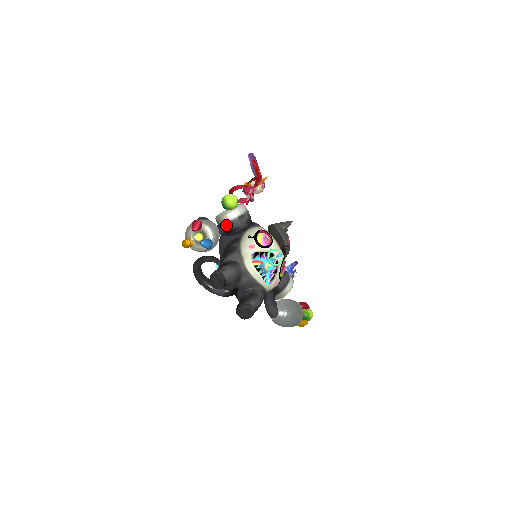
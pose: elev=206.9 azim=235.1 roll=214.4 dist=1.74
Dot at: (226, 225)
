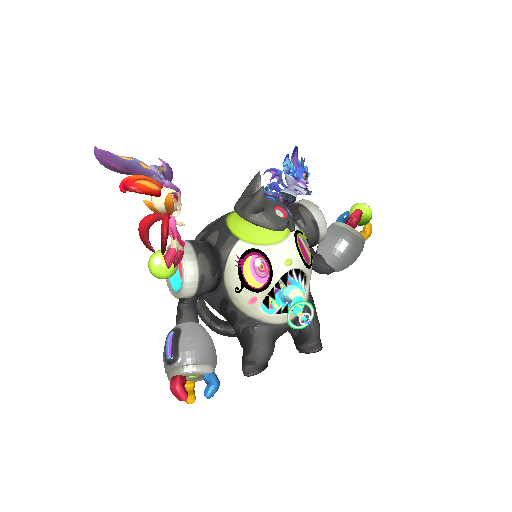
Dot at: occluded
